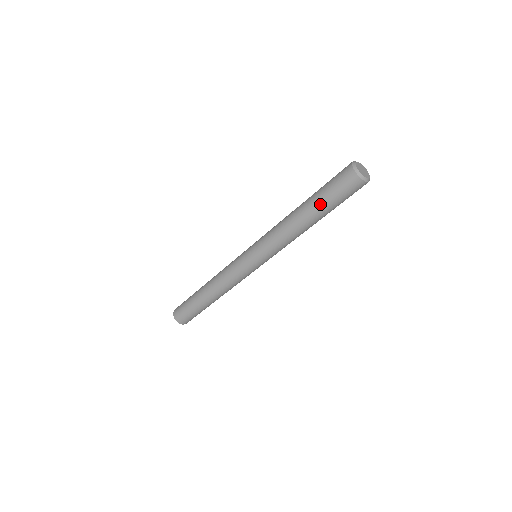
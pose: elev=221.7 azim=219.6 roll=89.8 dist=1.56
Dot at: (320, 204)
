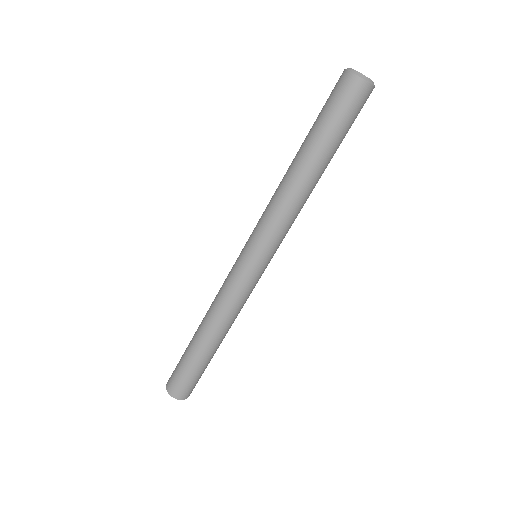
Dot at: (313, 134)
